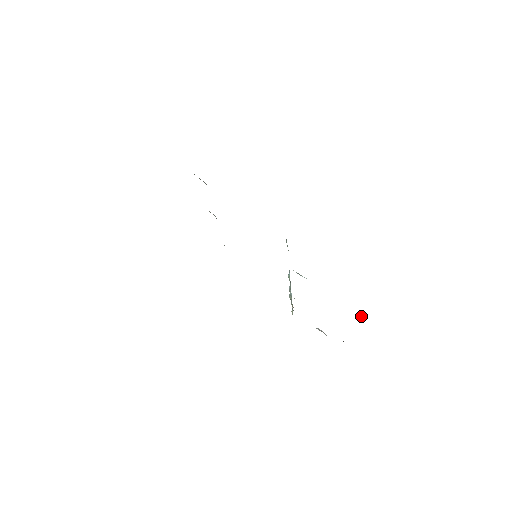
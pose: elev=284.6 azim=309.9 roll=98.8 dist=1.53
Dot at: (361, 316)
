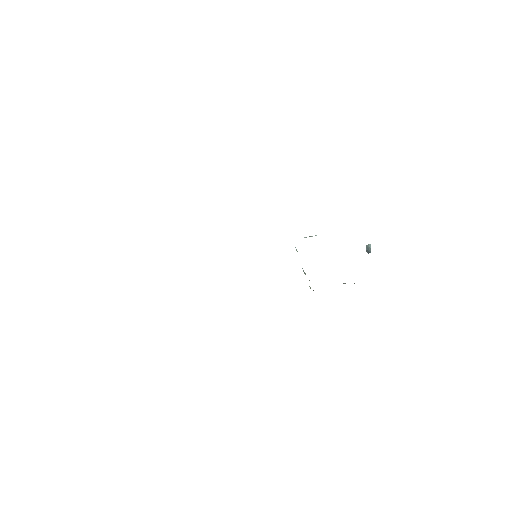
Dot at: (368, 247)
